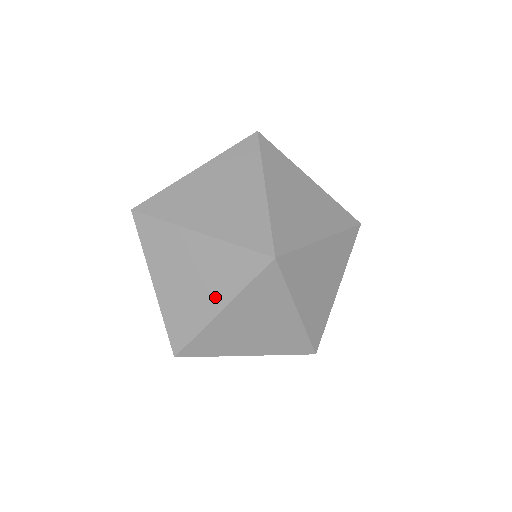
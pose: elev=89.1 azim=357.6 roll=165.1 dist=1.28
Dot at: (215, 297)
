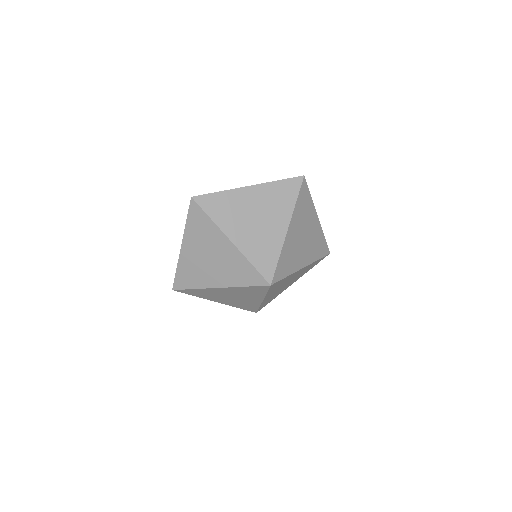
Dot at: (220, 279)
